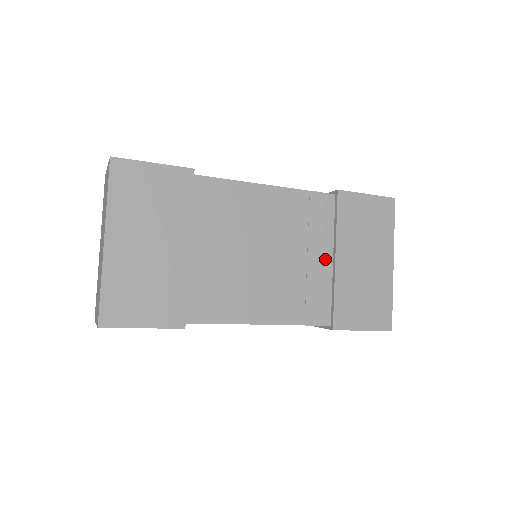
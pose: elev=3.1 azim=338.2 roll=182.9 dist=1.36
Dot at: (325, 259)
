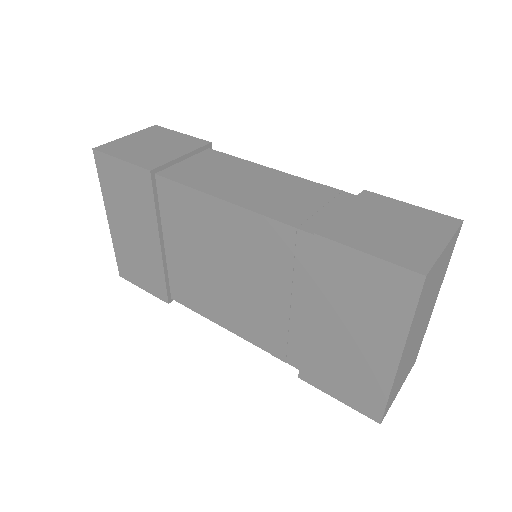
Dot at: (297, 307)
